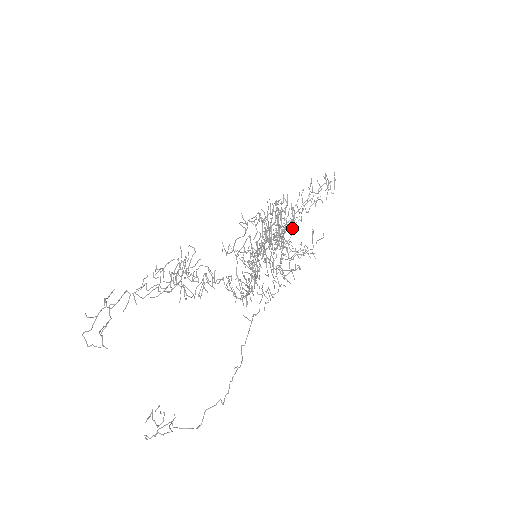
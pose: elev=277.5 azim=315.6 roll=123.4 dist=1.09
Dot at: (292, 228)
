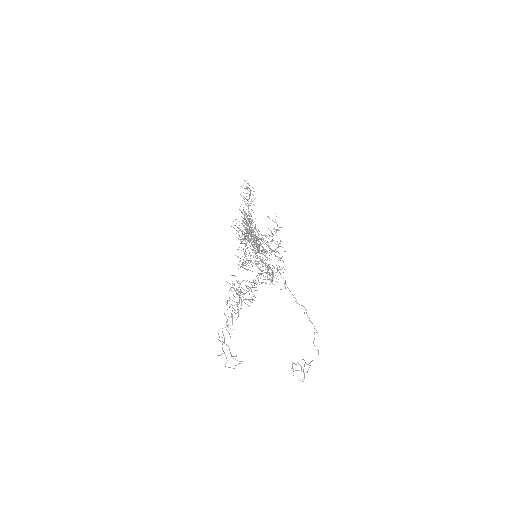
Dot at: (254, 228)
